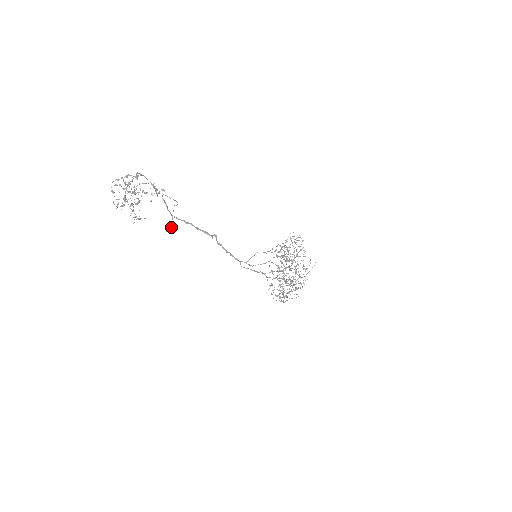
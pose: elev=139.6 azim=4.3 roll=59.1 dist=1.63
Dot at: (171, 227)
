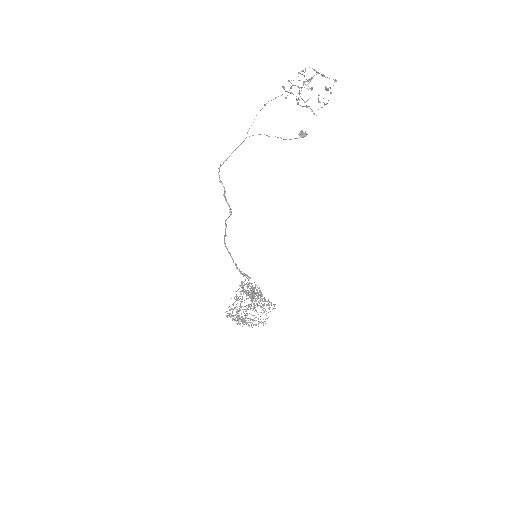
Dot at: (307, 134)
